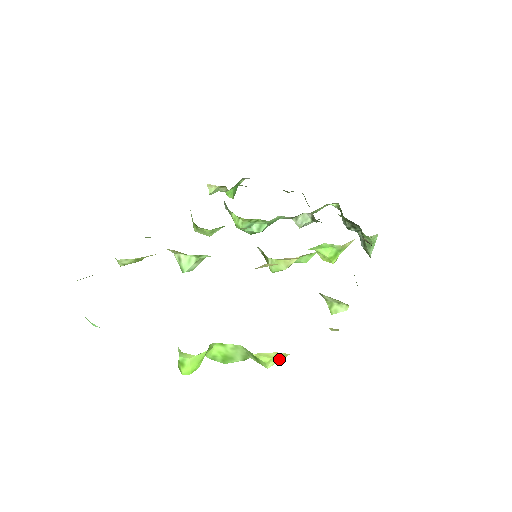
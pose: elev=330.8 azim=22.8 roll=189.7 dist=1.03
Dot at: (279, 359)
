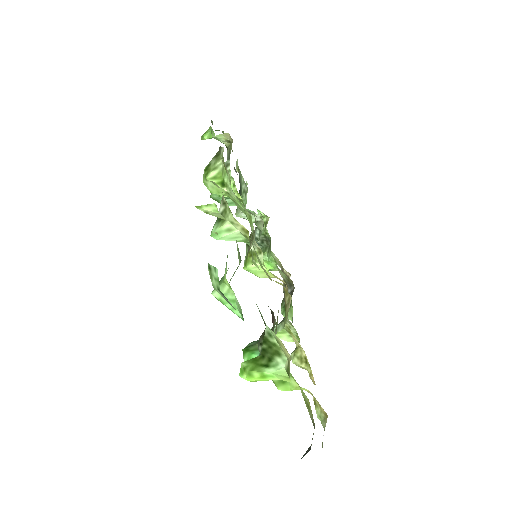
Dot at: occluded
